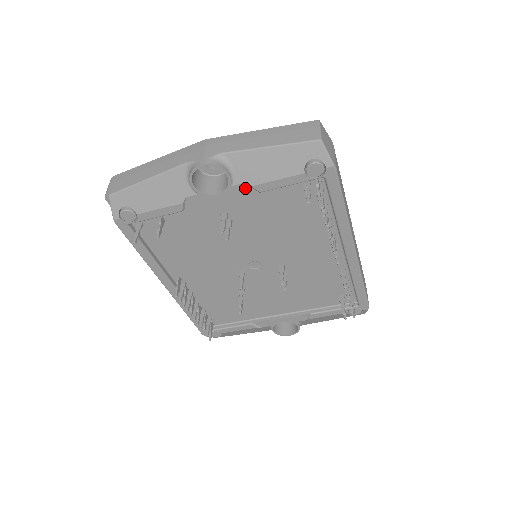
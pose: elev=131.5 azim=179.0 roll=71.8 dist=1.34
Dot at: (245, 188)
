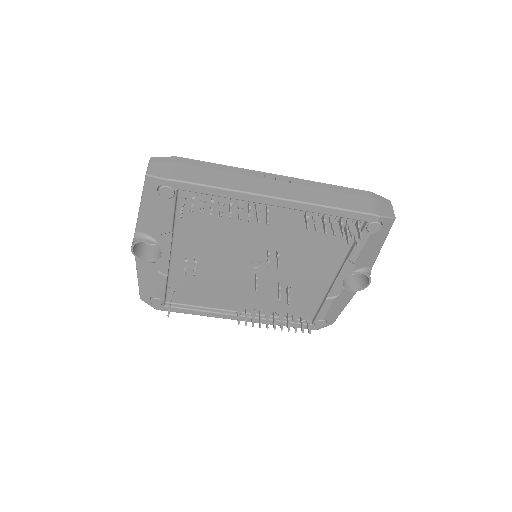
Dot at: (164, 237)
